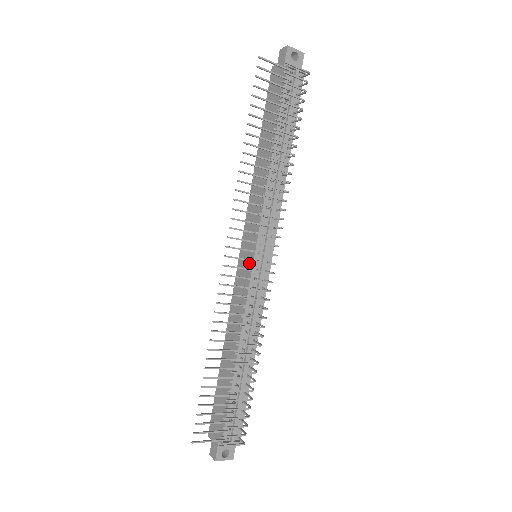
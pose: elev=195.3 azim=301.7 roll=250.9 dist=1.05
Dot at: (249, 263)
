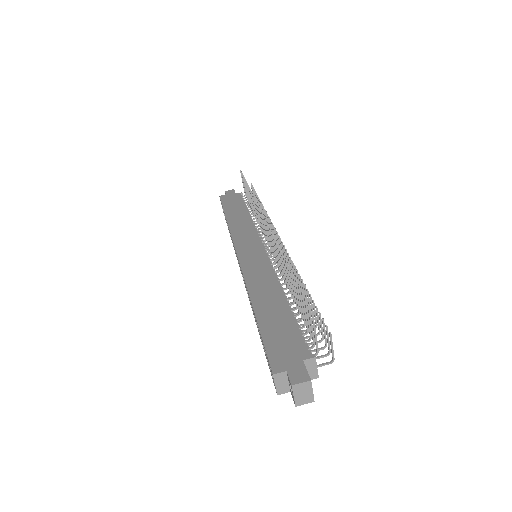
Dot at: (259, 252)
